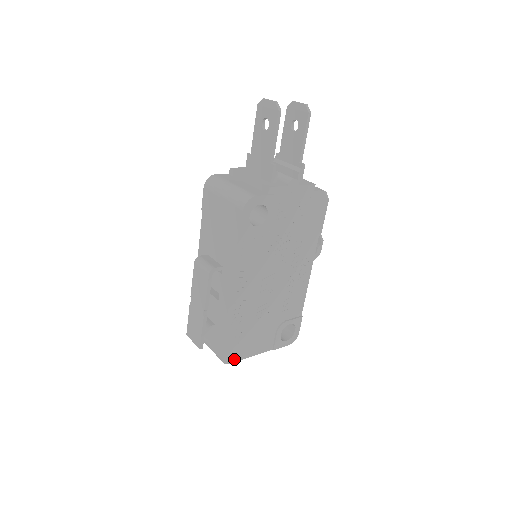
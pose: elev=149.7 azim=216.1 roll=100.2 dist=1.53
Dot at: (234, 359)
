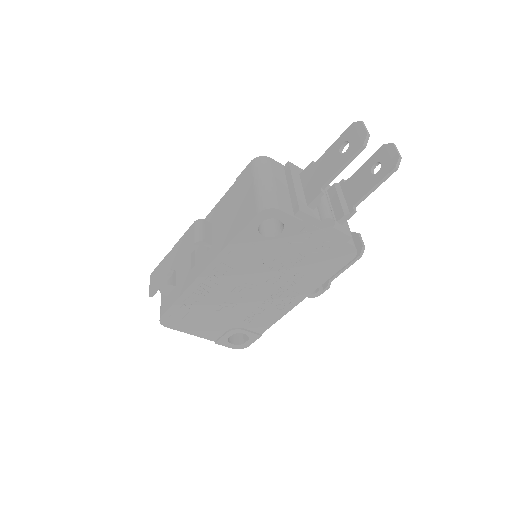
Dot at: (172, 326)
